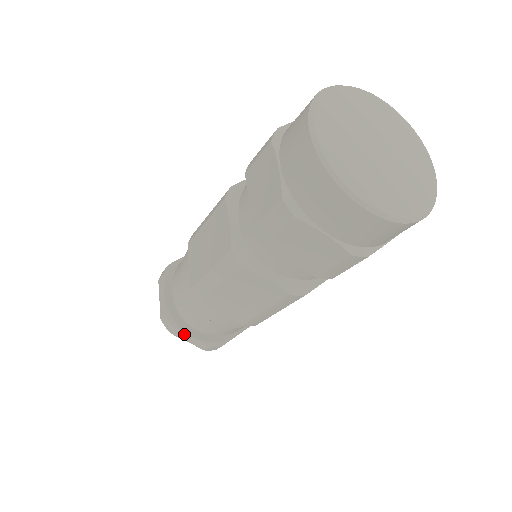
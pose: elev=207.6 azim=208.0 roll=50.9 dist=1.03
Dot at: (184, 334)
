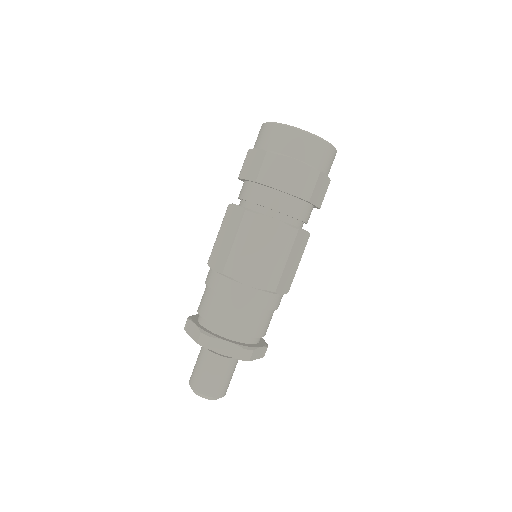
Dot at: (191, 325)
